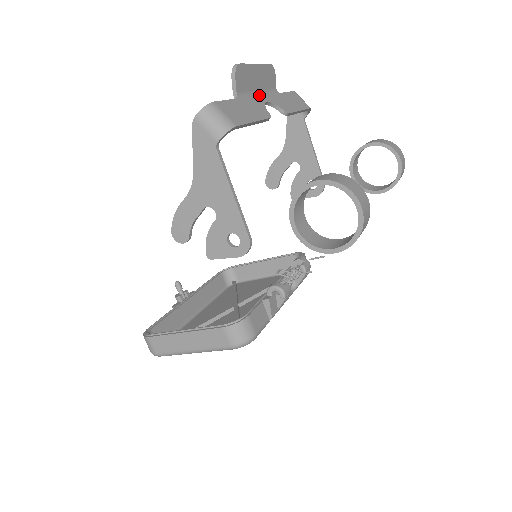
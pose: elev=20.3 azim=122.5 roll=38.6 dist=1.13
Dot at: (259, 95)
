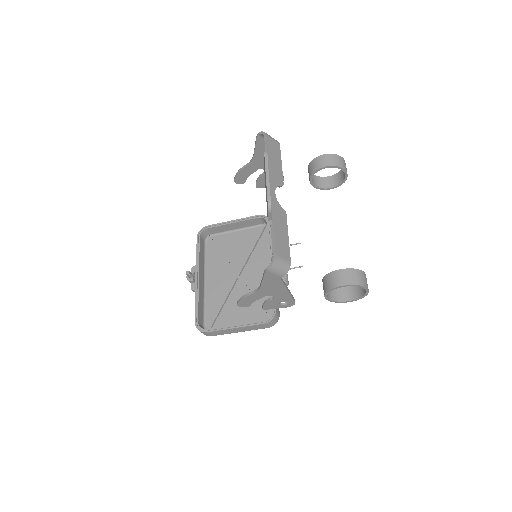
Dot at: (270, 192)
